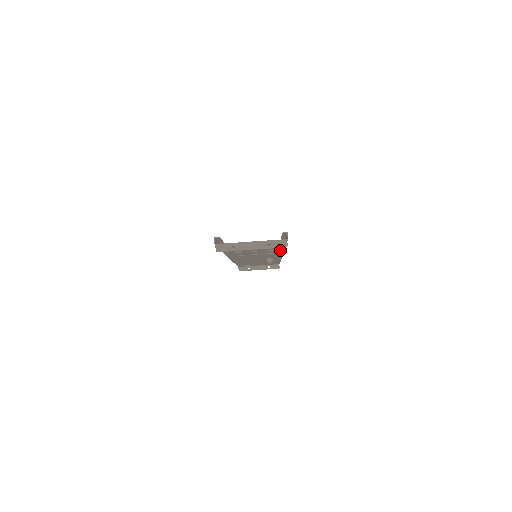
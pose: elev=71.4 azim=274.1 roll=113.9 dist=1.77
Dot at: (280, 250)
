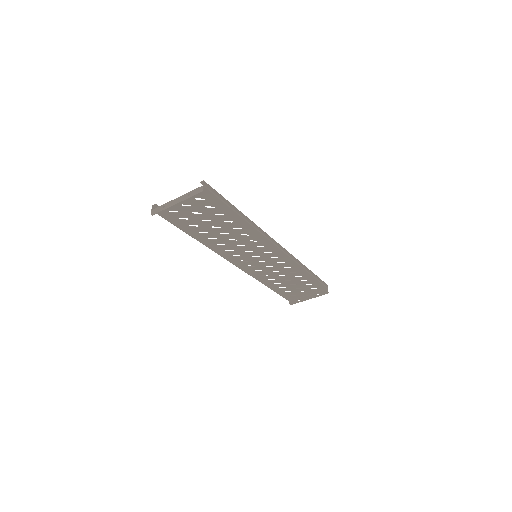
Dot at: (250, 228)
